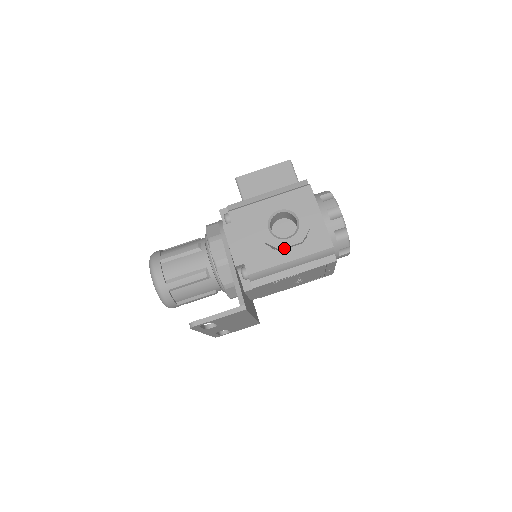
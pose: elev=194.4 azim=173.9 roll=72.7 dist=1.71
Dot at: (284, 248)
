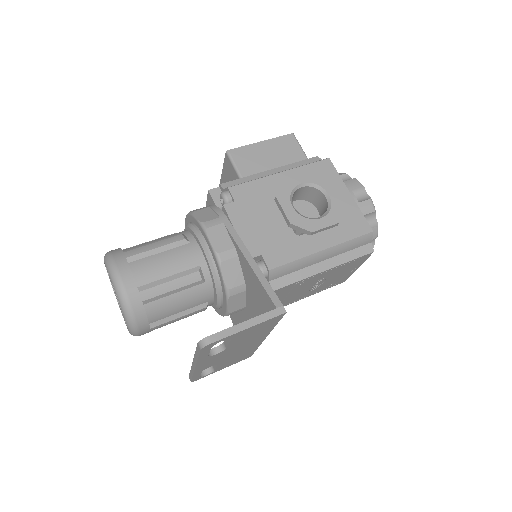
Dot at: (317, 231)
